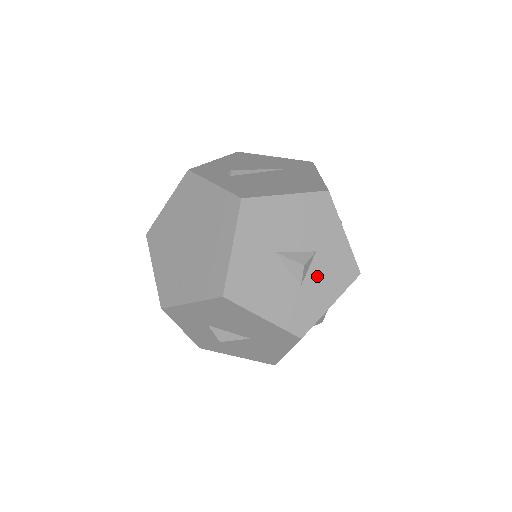
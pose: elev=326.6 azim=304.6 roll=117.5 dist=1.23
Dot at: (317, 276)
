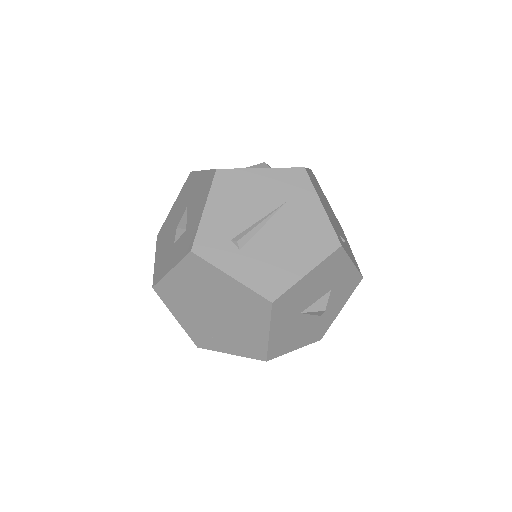
Dot at: (331, 302)
